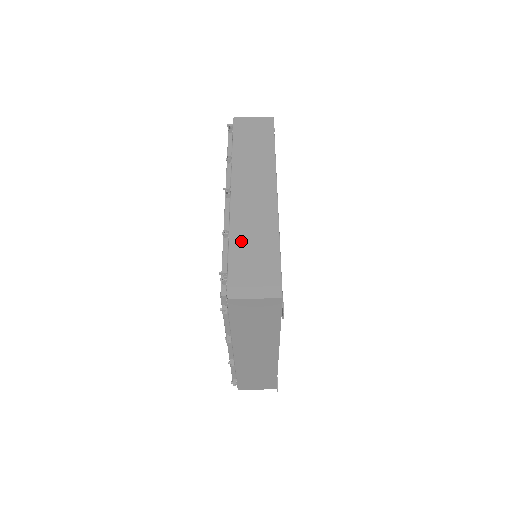
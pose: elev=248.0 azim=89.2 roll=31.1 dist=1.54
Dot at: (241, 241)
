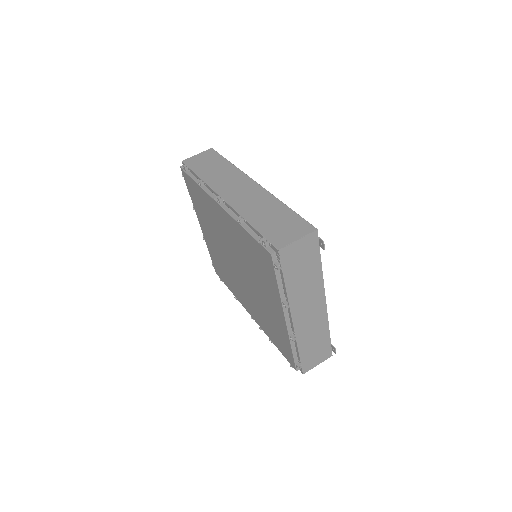
Dot at: (257, 217)
